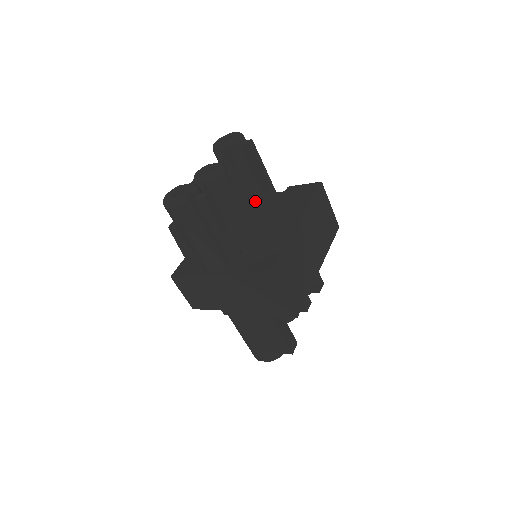
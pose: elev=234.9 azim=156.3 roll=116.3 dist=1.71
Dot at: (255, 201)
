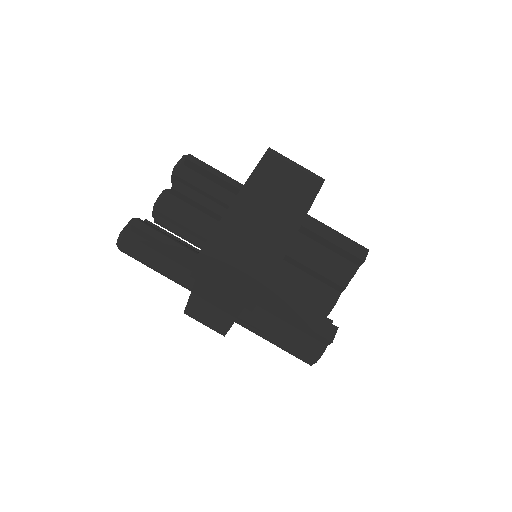
Dot at: (211, 204)
